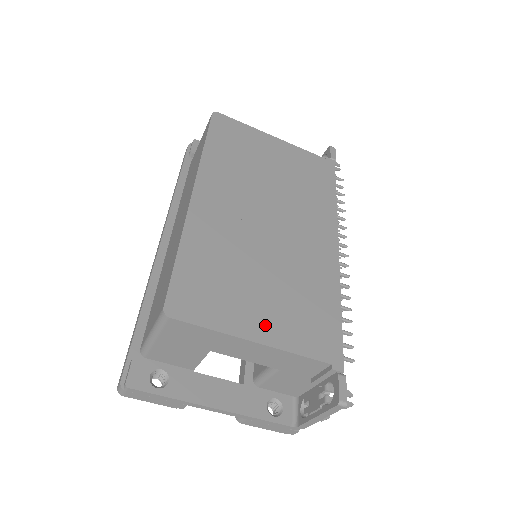
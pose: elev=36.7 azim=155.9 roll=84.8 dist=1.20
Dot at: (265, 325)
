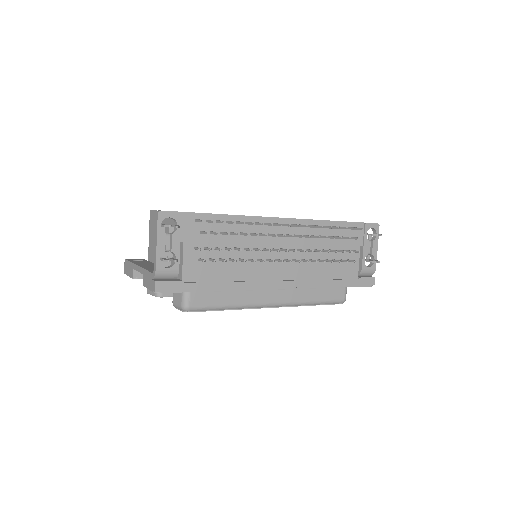
Dot at: occluded
